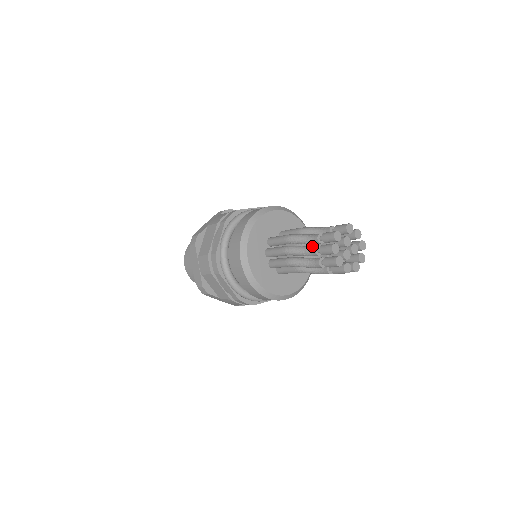
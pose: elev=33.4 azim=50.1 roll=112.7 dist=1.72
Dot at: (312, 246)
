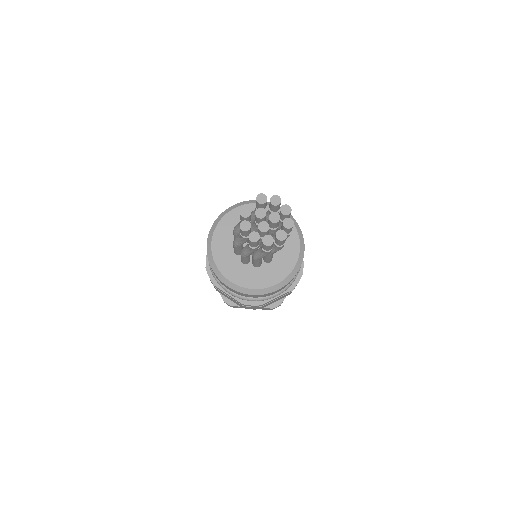
Dot at: occluded
